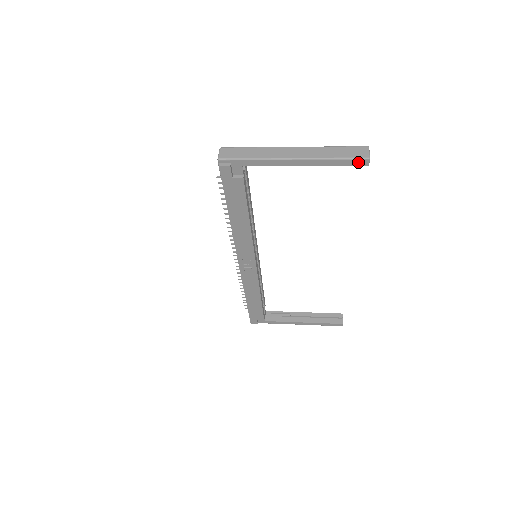
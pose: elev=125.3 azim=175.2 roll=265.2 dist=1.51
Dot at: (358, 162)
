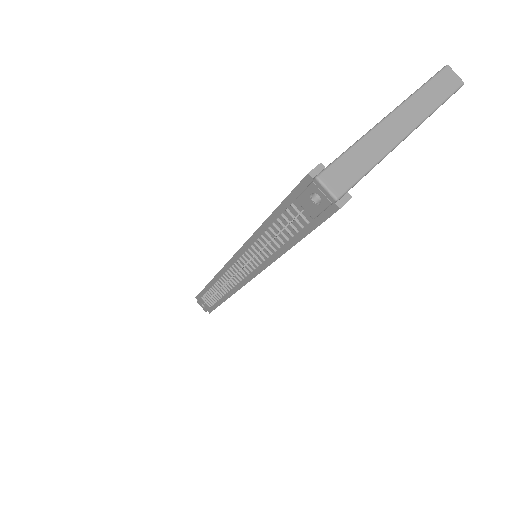
Dot at: occluded
